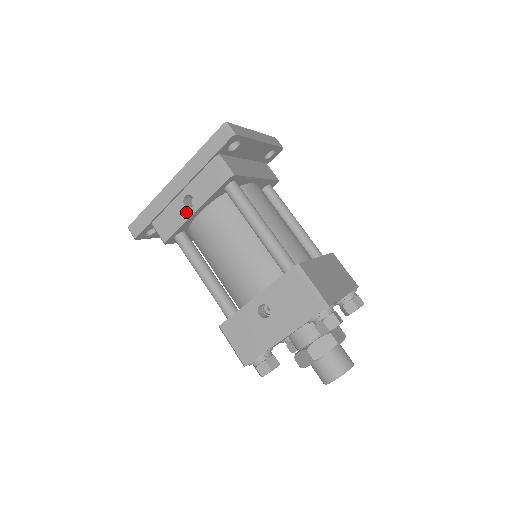
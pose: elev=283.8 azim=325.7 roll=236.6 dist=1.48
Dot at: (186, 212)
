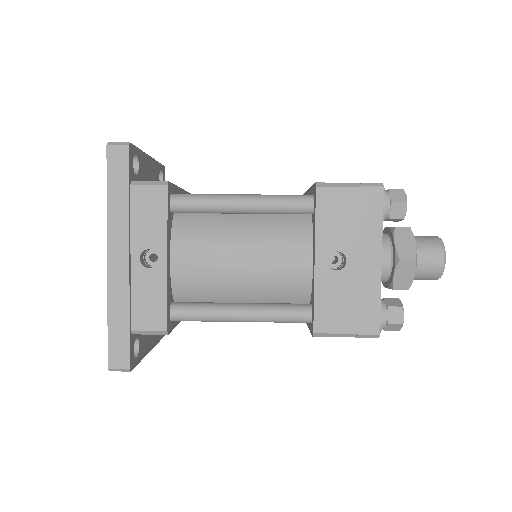
Dot at: (157, 272)
